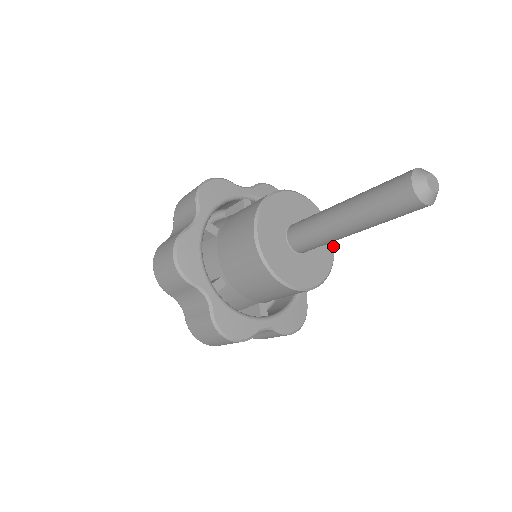
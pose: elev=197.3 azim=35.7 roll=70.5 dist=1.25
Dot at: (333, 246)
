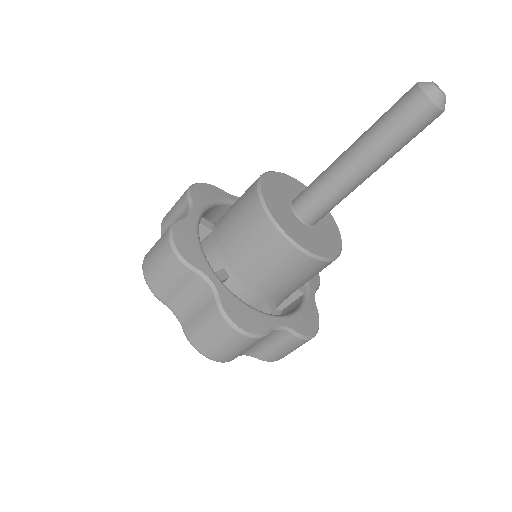
Dot at: (338, 229)
